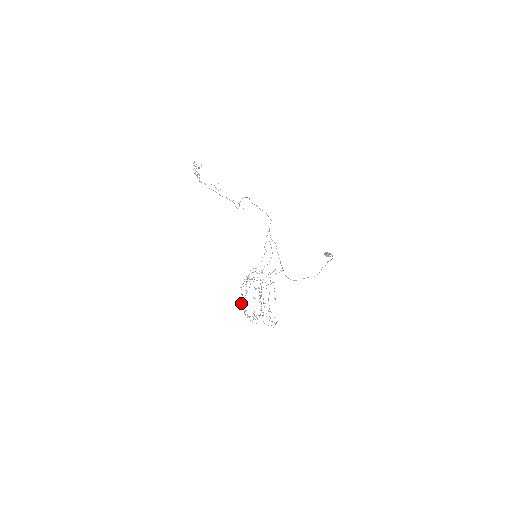
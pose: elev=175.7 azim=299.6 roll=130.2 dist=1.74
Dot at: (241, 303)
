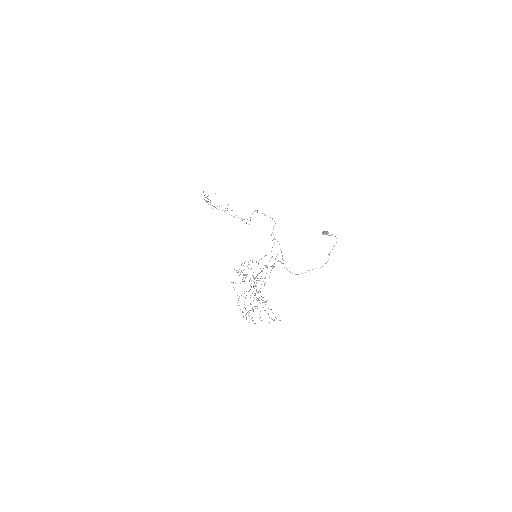
Dot at: occluded
